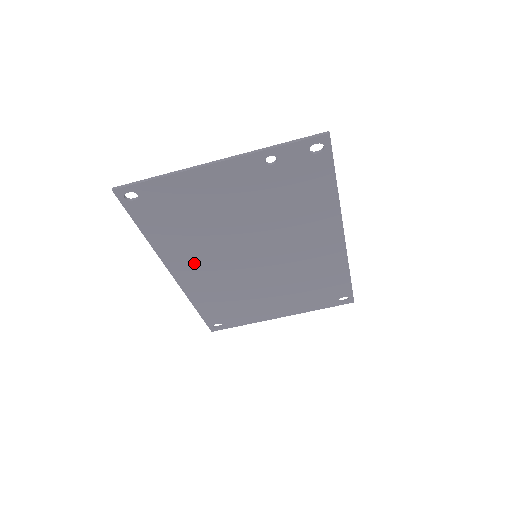
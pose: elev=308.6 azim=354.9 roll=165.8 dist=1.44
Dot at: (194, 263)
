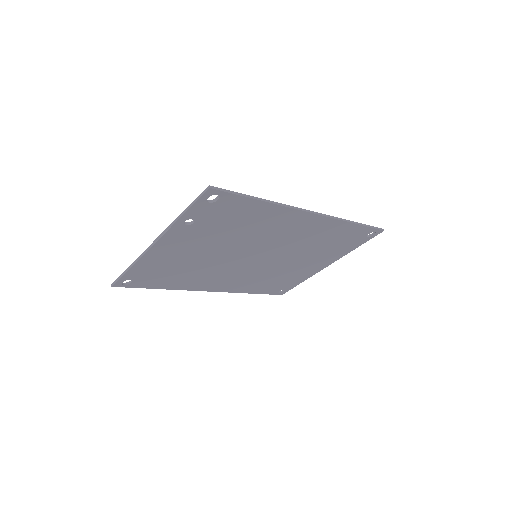
Dot at: (215, 281)
